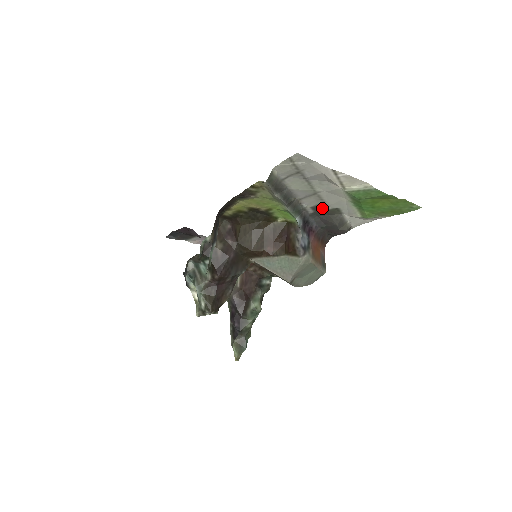
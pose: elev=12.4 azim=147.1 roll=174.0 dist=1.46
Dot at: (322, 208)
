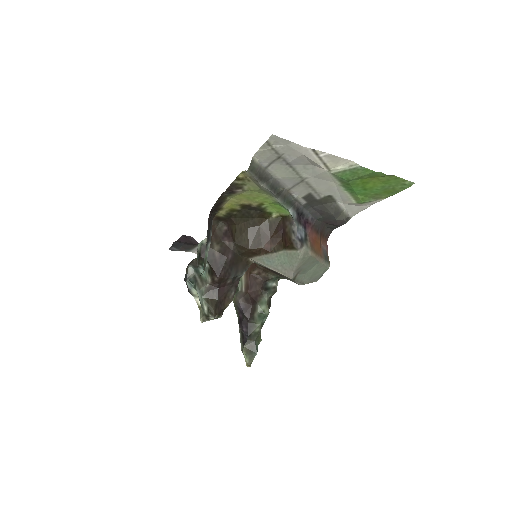
Dot at: (314, 197)
